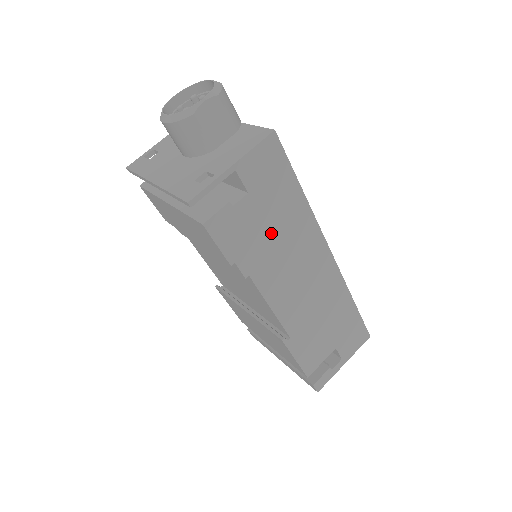
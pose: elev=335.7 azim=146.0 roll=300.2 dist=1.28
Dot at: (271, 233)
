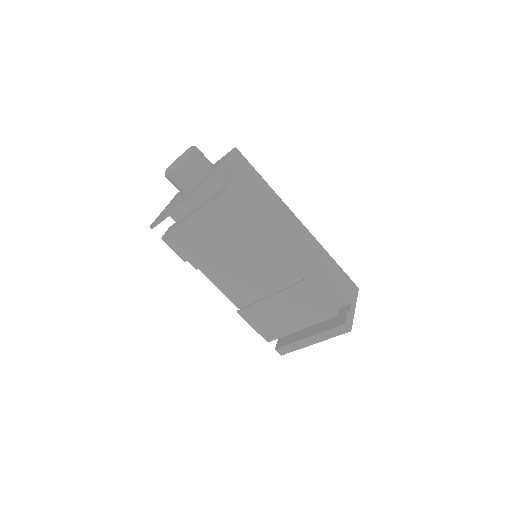
Dot at: (261, 204)
